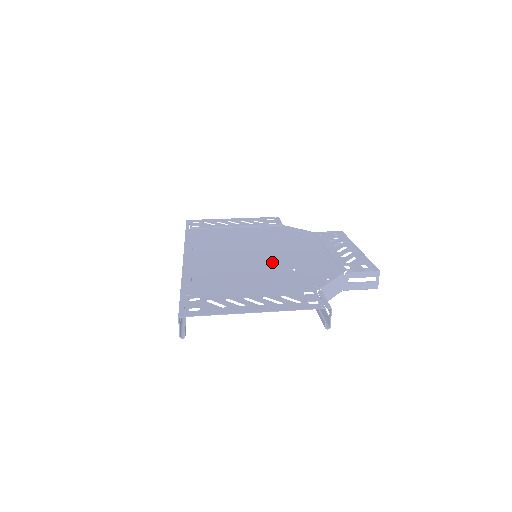
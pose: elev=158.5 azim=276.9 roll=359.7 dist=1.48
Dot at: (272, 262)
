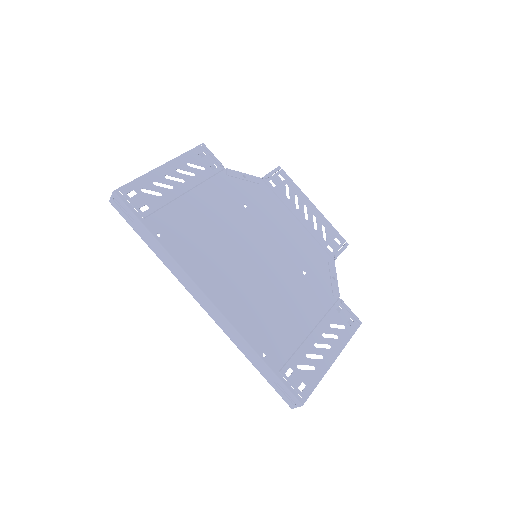
Dot at: (282, 267)
